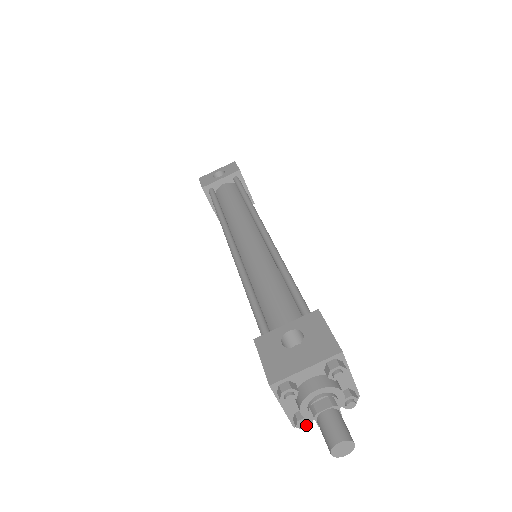
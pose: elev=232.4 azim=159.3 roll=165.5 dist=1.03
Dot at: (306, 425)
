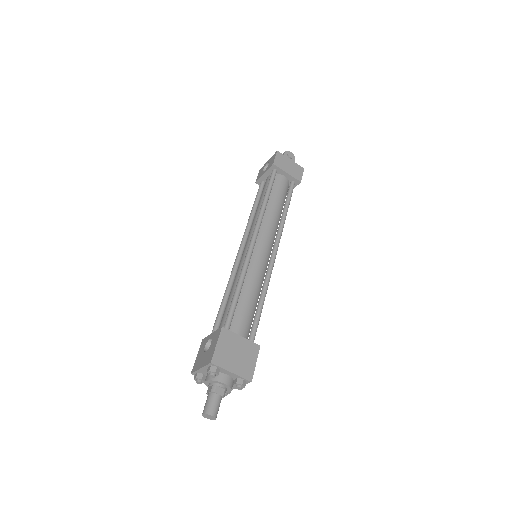
Dot at: occluded
